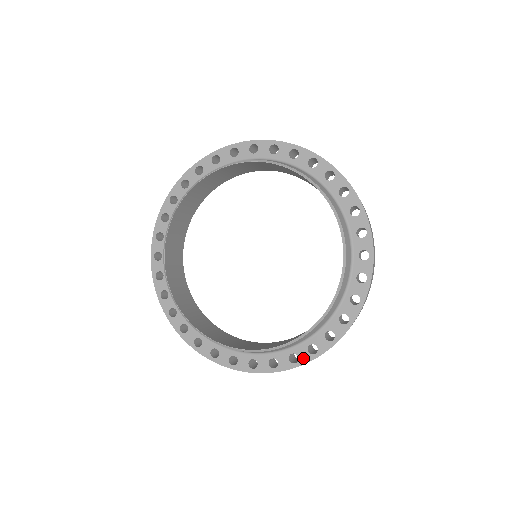
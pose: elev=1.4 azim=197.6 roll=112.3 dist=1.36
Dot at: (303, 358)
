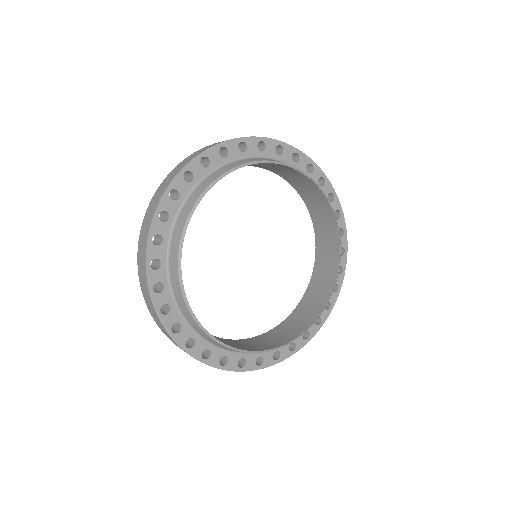
Dot at: (313, 332)
